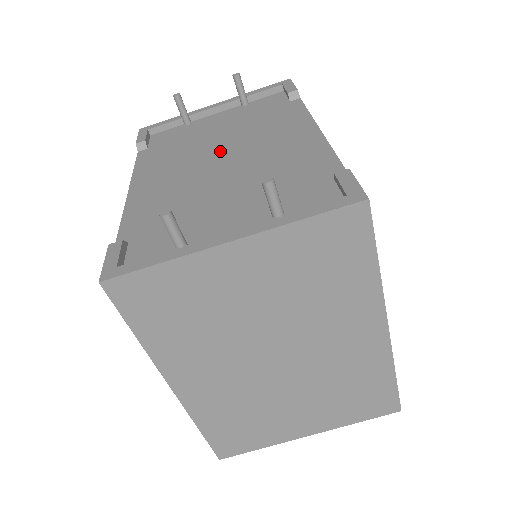
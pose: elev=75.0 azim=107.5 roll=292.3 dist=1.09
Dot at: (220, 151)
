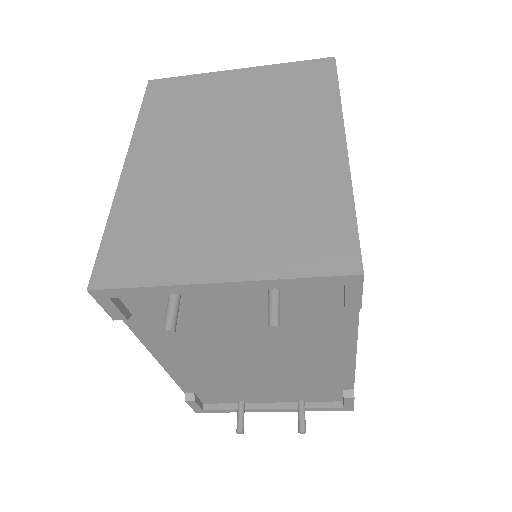
Dot at: (249, 349)
